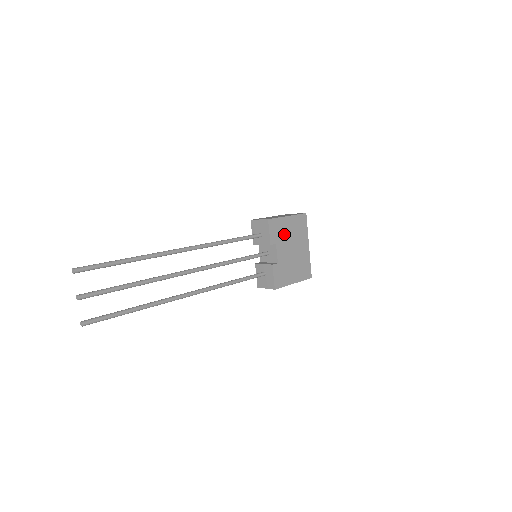
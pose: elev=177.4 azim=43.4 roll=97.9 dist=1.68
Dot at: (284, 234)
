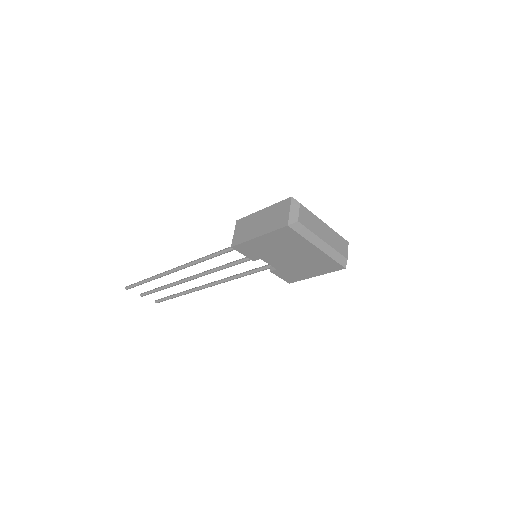
Dot at: (266, 250)
